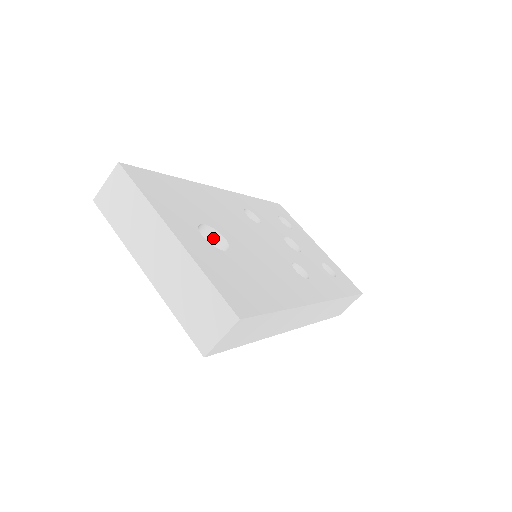
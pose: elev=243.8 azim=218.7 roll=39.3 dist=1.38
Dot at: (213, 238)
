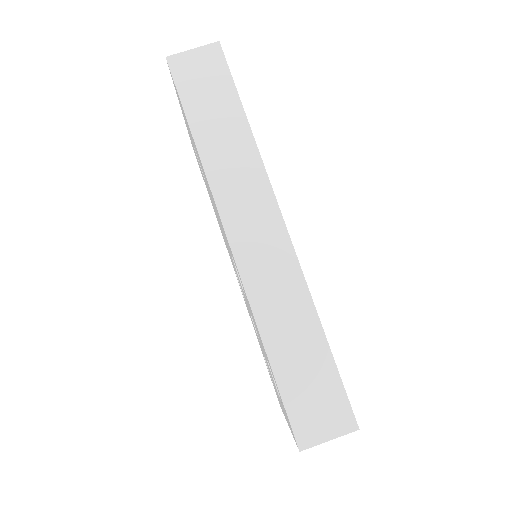
Dot at: occluded
